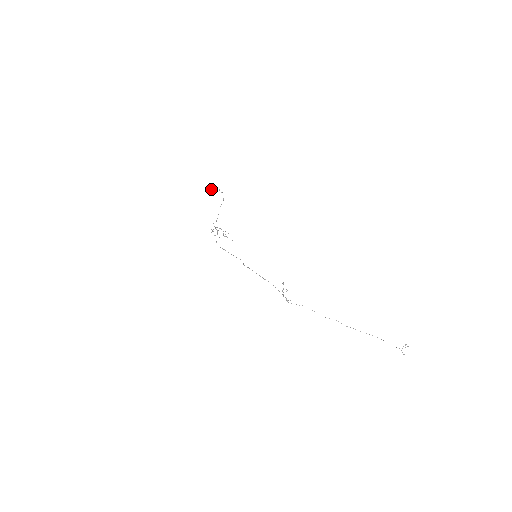
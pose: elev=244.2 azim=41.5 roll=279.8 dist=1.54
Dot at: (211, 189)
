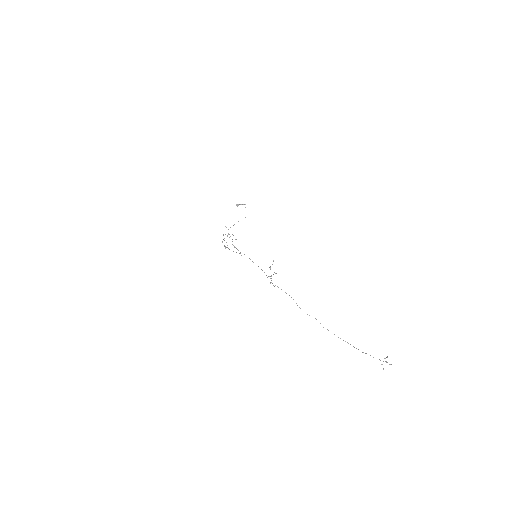
Dot at: (238, 204)
